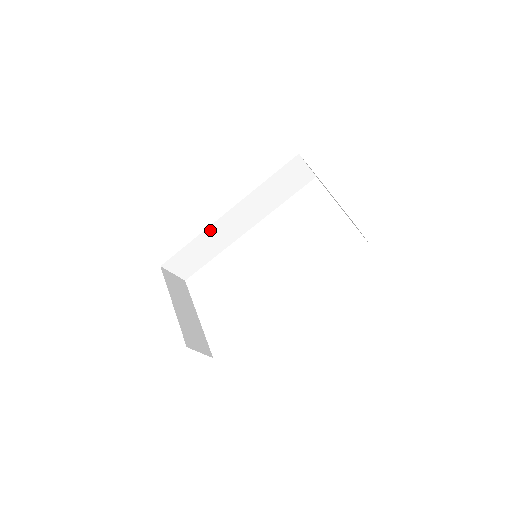
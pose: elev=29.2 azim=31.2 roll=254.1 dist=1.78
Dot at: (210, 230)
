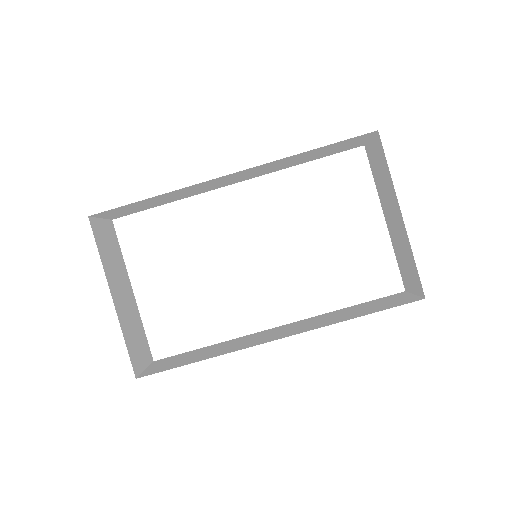
Dot at: (191, 186)
